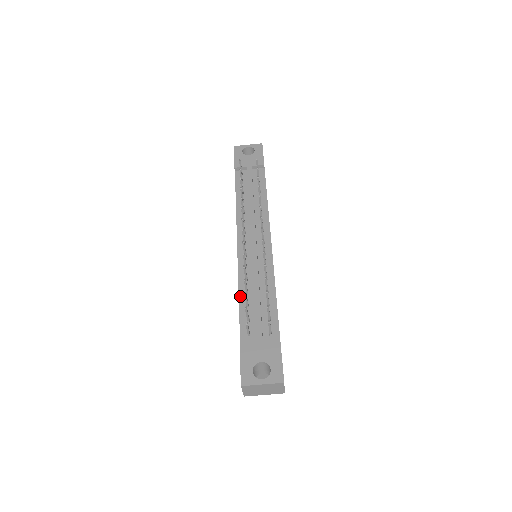
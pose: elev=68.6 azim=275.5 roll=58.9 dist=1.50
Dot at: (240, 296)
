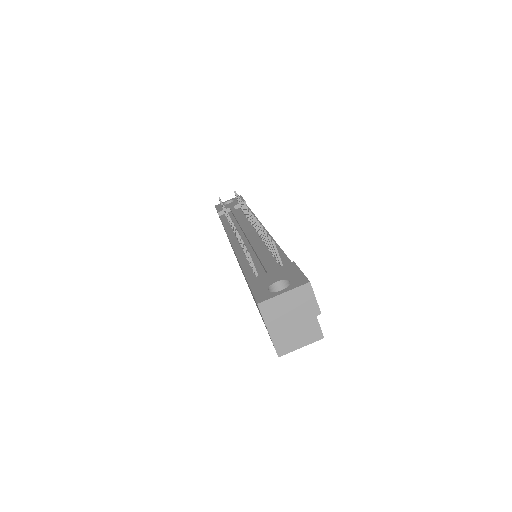
Dot at: (241, 263)
